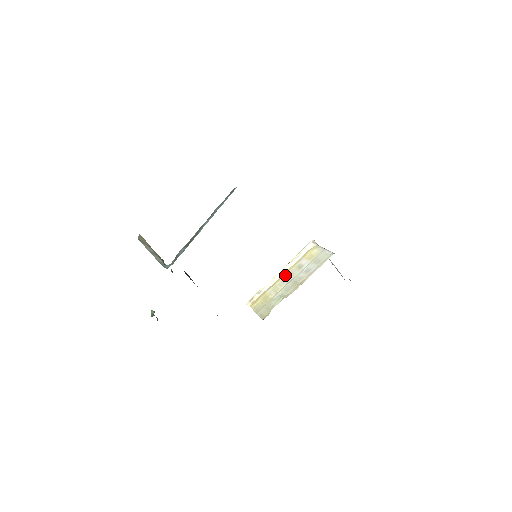
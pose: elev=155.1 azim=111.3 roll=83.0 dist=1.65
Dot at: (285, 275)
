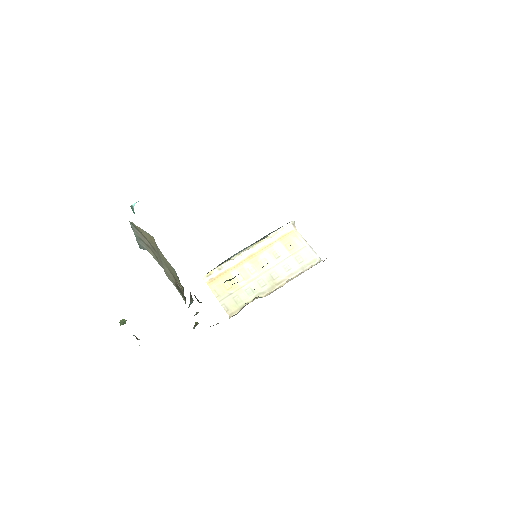
Dot at: (256, 257)
